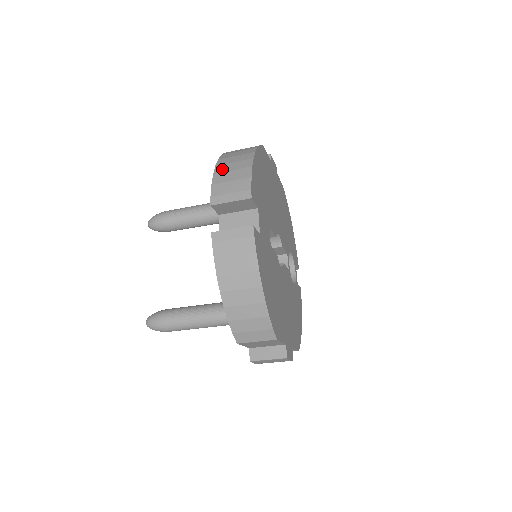
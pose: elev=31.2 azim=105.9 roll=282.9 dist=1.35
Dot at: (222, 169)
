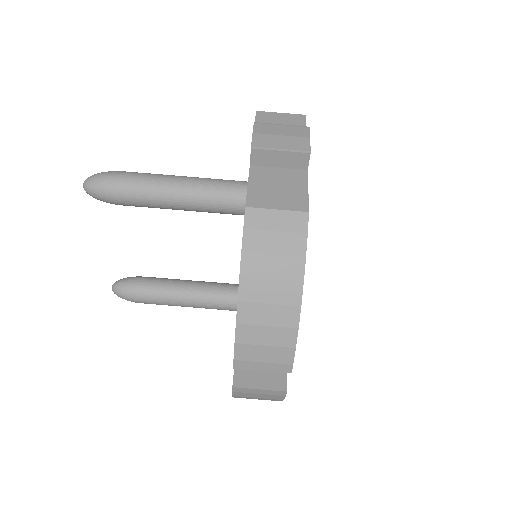
Dot at: occluded
